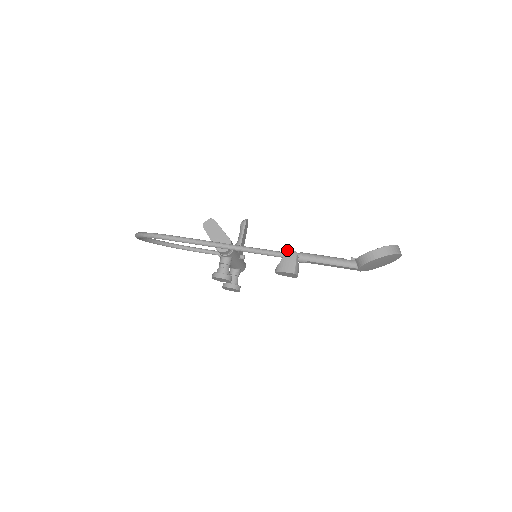
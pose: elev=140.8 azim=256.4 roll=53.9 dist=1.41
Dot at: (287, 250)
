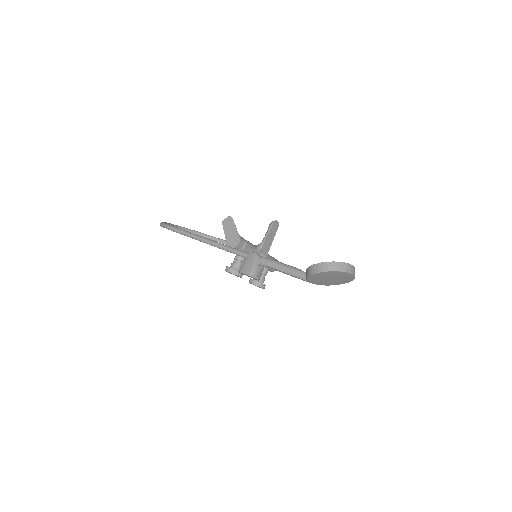
Dot at: (251, 253)
